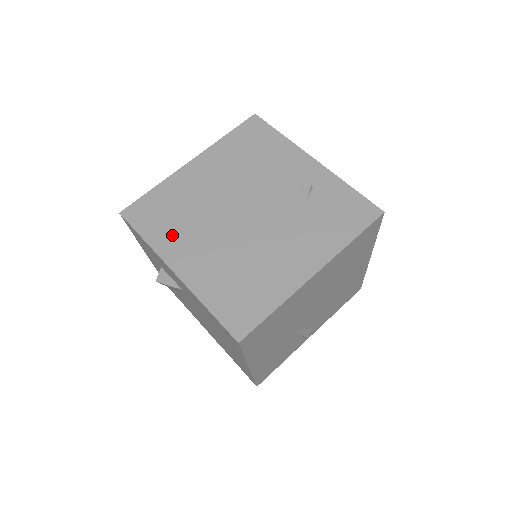
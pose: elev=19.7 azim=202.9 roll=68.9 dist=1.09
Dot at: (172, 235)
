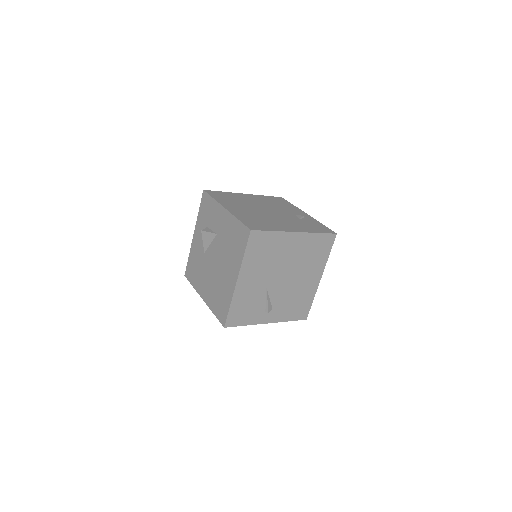
Dot at: (228, 202)
